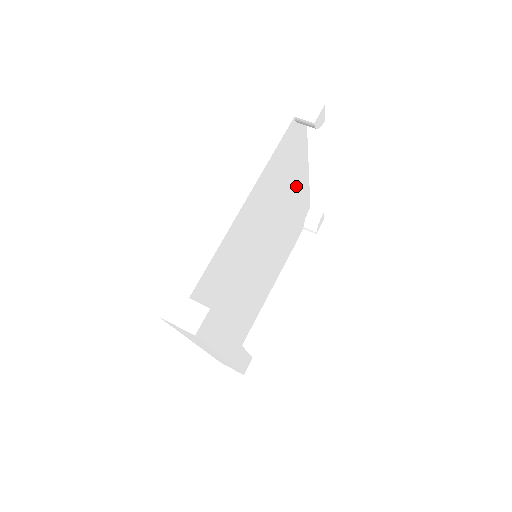
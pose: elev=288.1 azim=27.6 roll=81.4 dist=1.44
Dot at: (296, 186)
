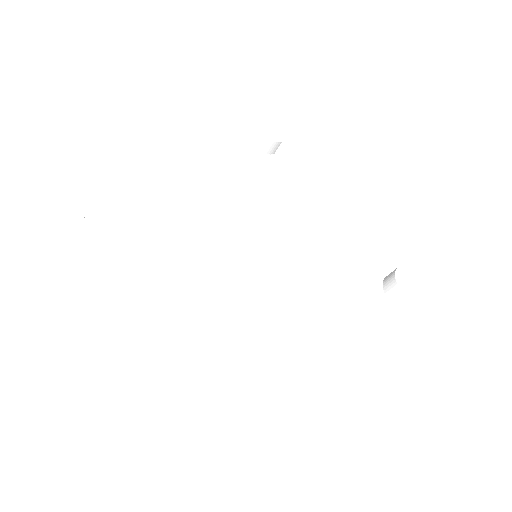
Dot at: (307, 217)
